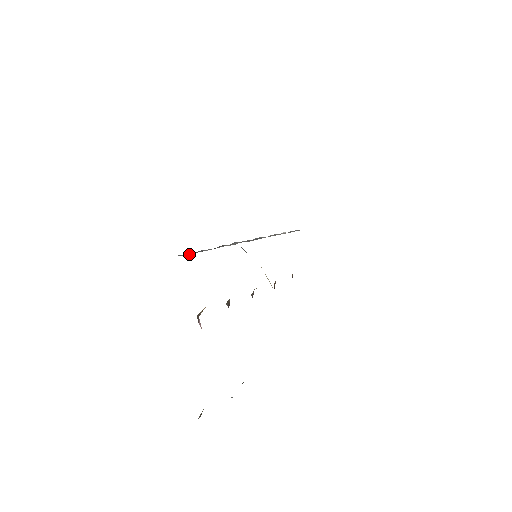
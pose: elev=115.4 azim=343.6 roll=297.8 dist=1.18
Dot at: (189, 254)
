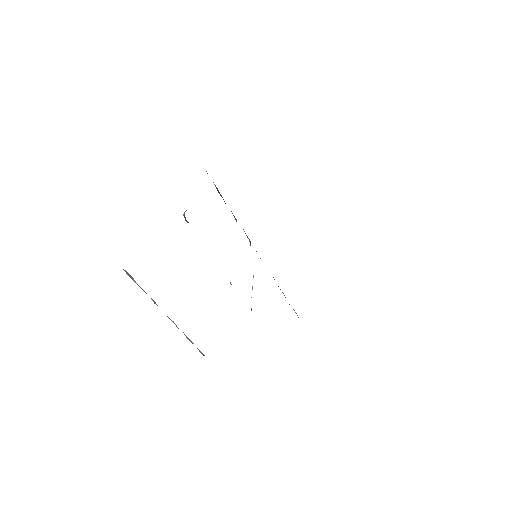
Dot at: occluded
